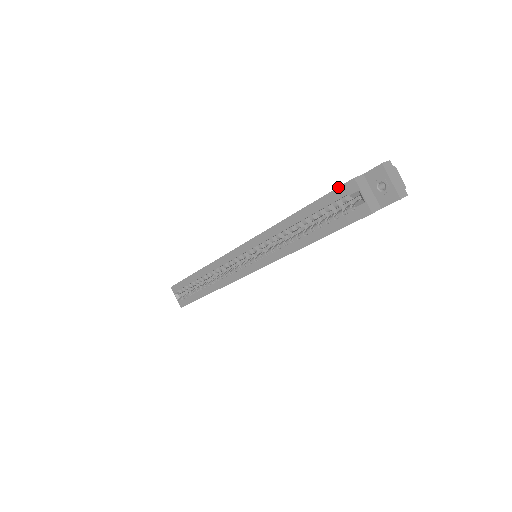
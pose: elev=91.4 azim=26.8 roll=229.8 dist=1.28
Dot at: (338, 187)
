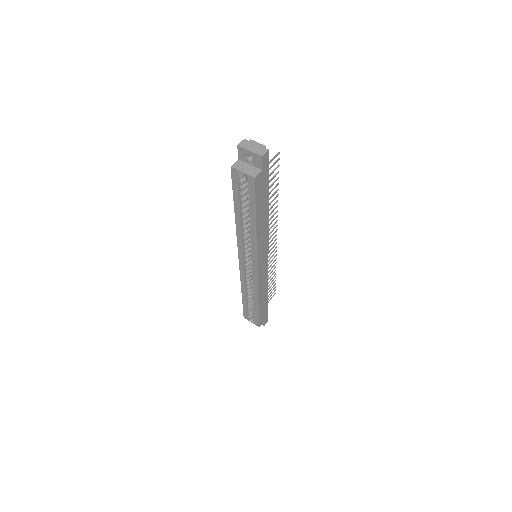
Dot at: occluded
